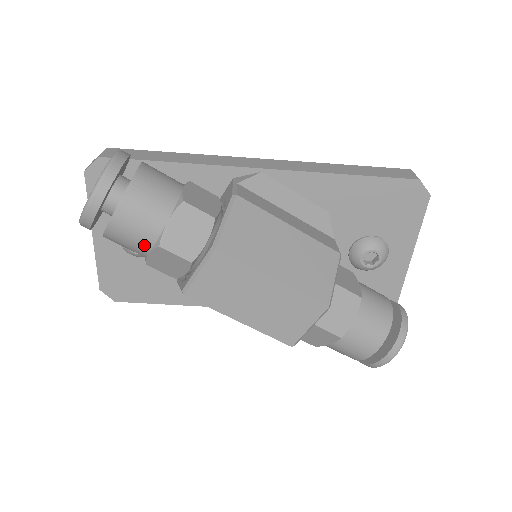
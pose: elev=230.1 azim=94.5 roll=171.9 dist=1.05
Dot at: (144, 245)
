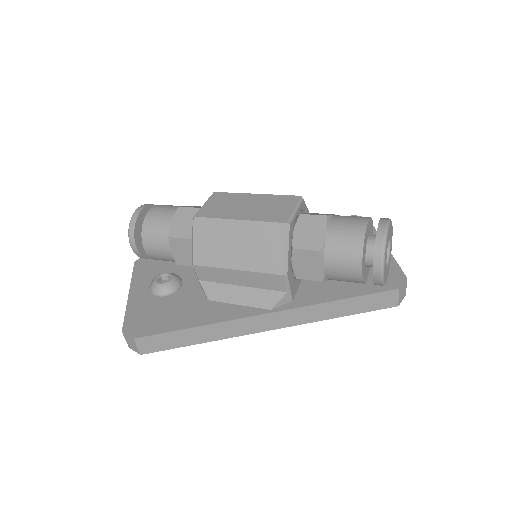
Dot at: (169, 215)
